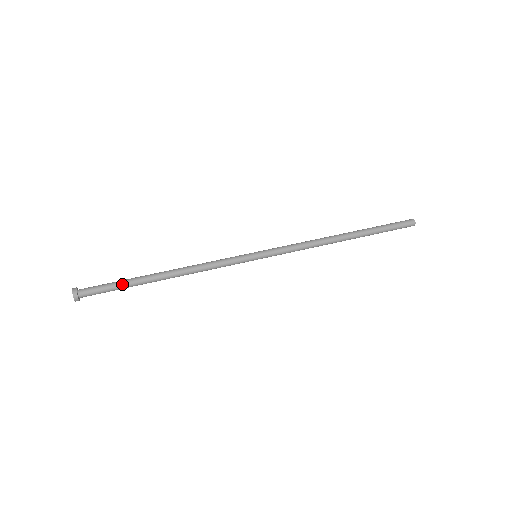
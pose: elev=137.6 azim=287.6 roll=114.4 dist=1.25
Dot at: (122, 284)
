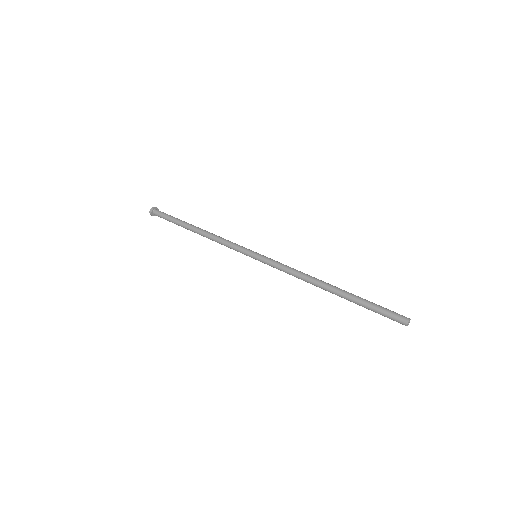
Dot at: (174, 219)
